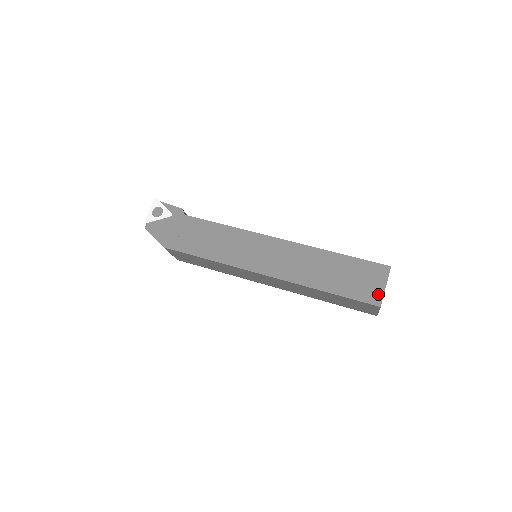
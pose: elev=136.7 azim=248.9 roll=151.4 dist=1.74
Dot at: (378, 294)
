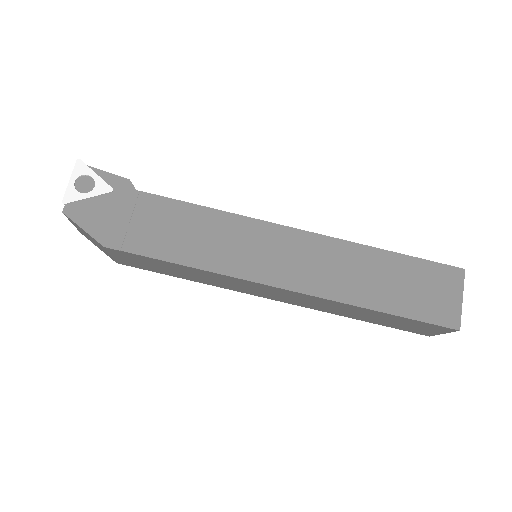
Dot at: (454, 311)
